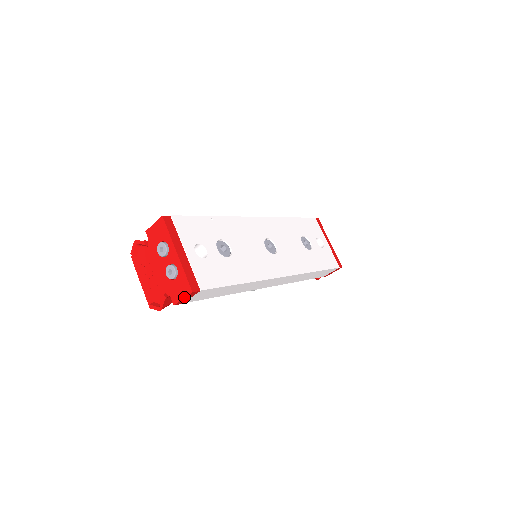
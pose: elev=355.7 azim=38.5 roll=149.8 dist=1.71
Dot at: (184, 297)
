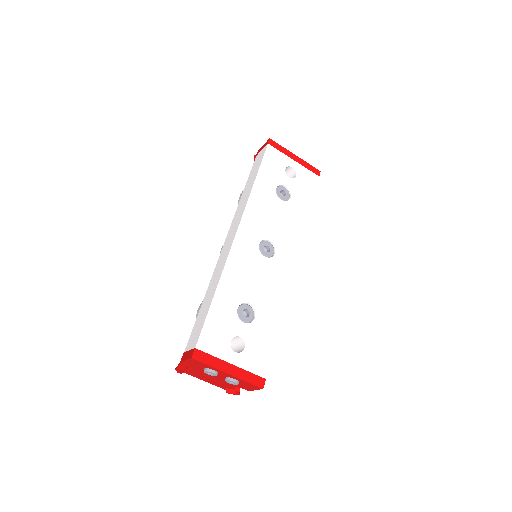
Dot at: occluded
